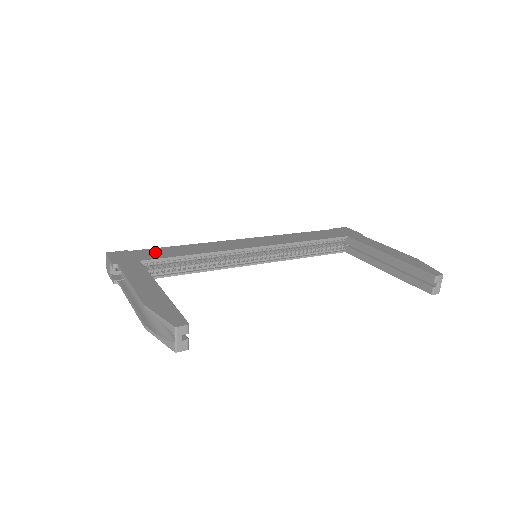
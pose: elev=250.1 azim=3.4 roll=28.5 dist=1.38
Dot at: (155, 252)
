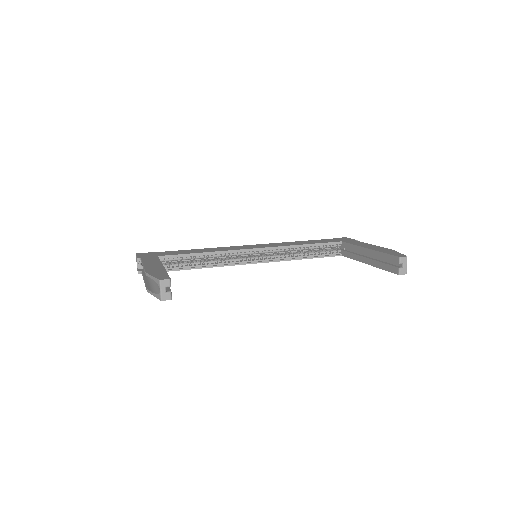
Dot at: (173, 252)
